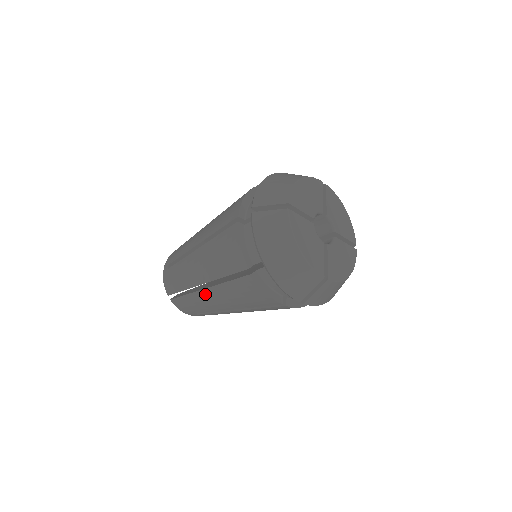
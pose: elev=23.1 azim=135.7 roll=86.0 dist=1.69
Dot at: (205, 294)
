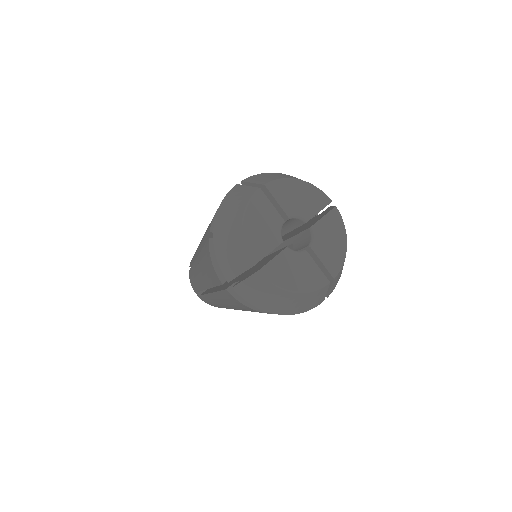
Dot at: occluded
